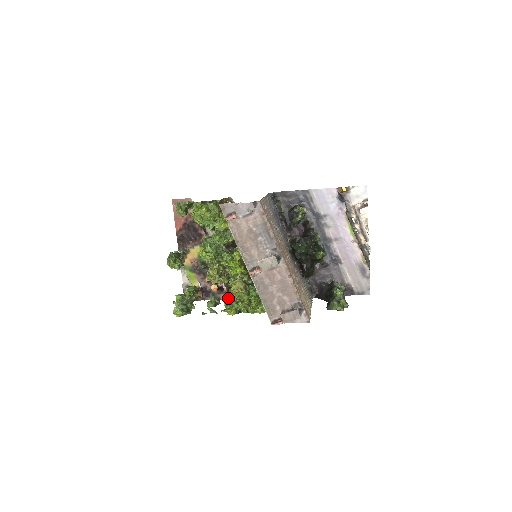
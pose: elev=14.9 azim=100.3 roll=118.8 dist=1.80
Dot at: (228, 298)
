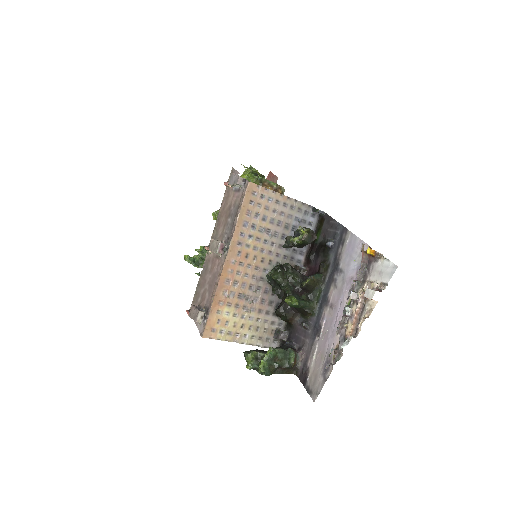
Dot at: occluded
